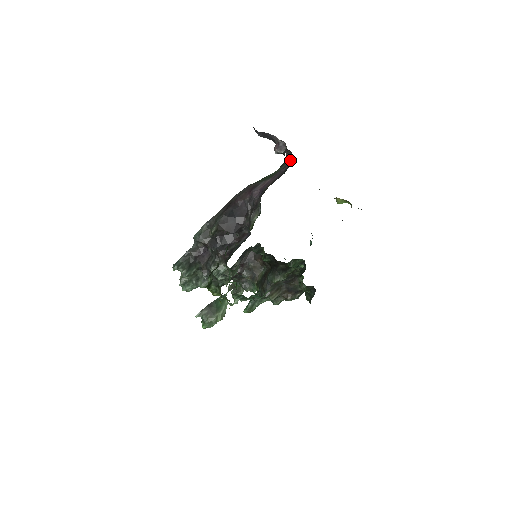
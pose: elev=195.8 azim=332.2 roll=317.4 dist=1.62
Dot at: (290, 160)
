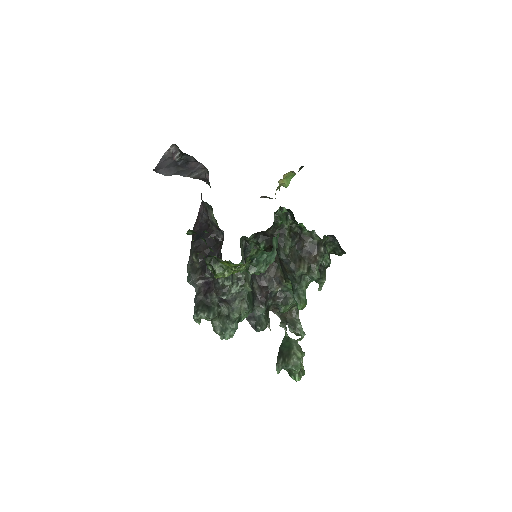
Dot at: occluded
